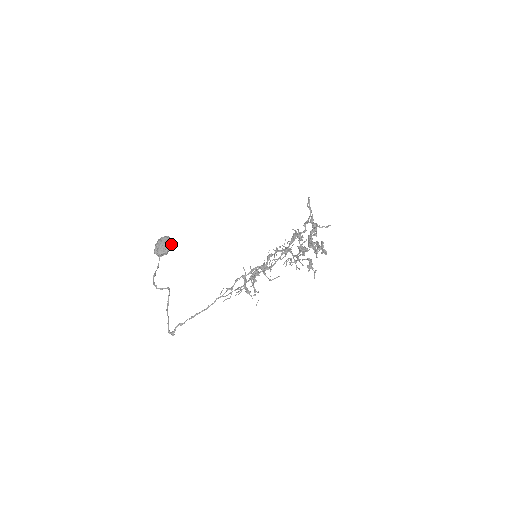
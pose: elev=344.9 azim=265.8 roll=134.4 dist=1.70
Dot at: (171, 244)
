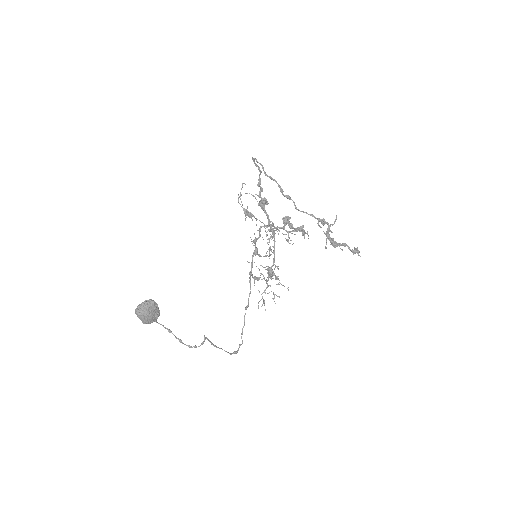
Dot at: (156, 305)
